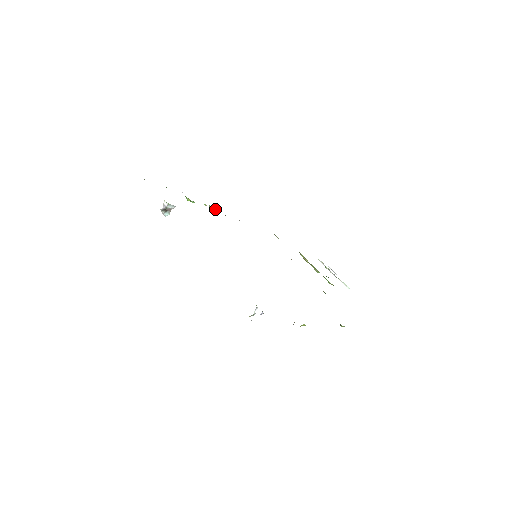
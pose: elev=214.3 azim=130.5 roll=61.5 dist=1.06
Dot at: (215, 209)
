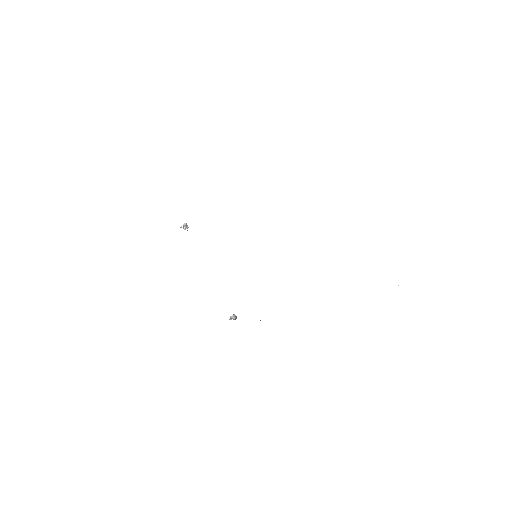
Dot at: occluded
